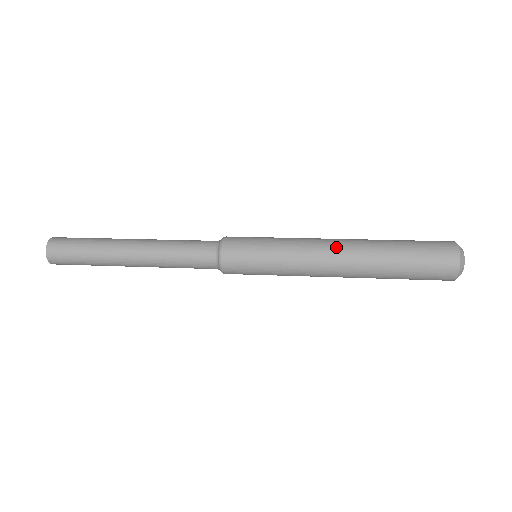
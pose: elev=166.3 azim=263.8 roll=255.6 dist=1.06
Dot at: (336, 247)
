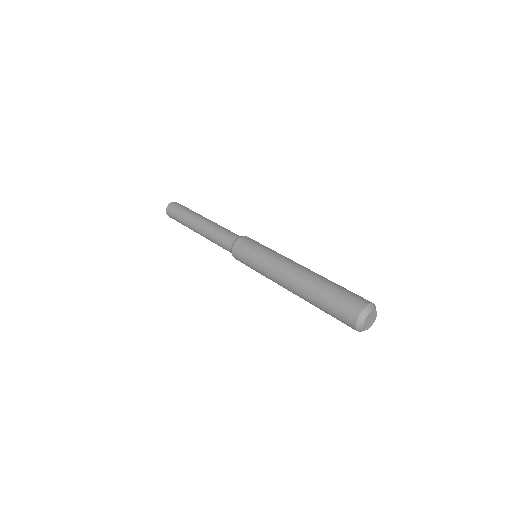
Dot at: (298, 265)
